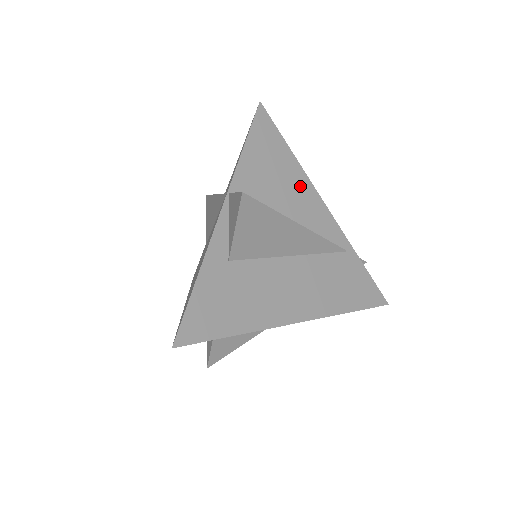
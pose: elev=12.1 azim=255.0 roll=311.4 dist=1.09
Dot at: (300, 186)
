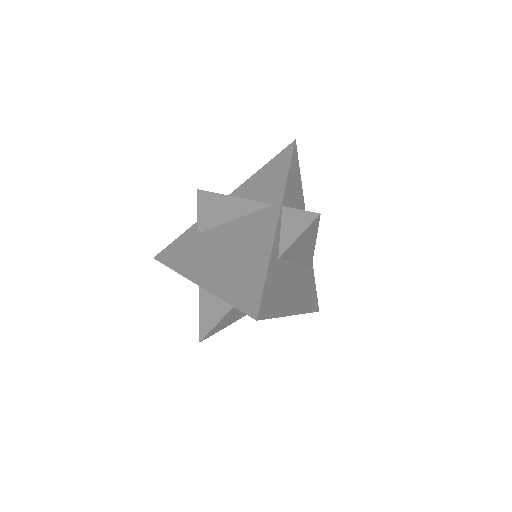
Dot at: occluded
